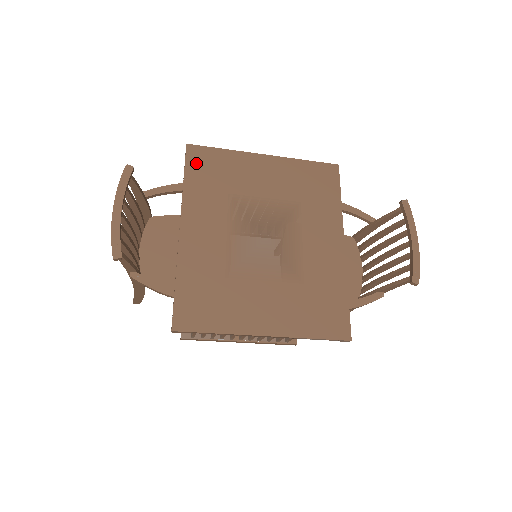
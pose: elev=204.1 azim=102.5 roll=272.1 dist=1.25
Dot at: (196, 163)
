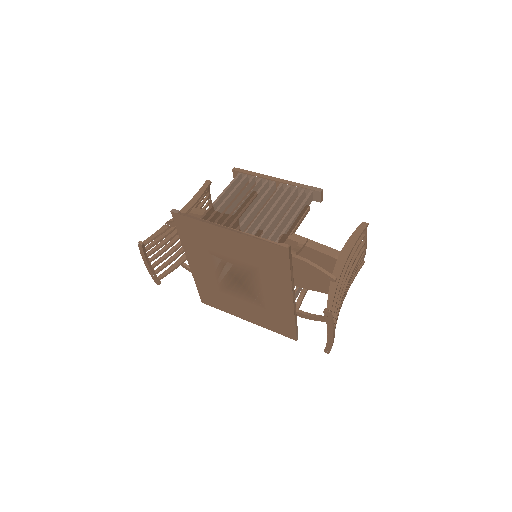
Dot at: (182, 226)
